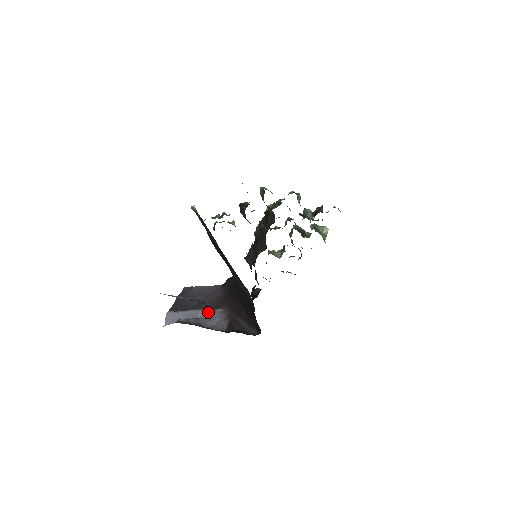
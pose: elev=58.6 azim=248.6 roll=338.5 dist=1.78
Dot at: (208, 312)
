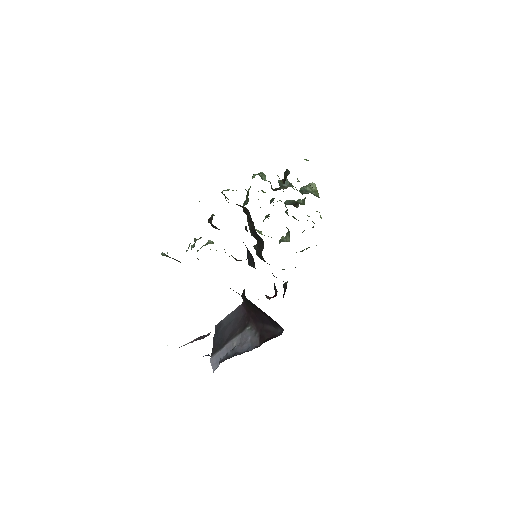
Dot at: (240, 336)
